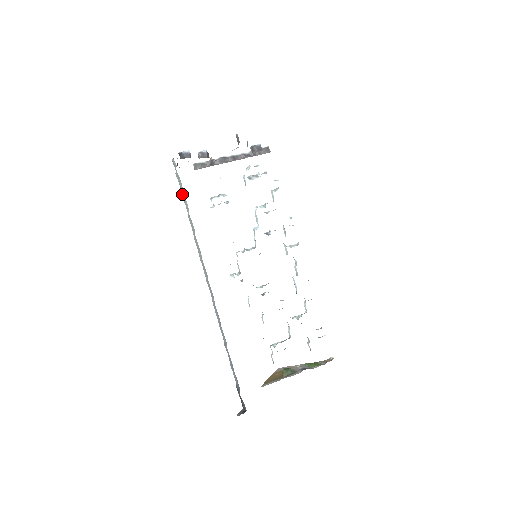
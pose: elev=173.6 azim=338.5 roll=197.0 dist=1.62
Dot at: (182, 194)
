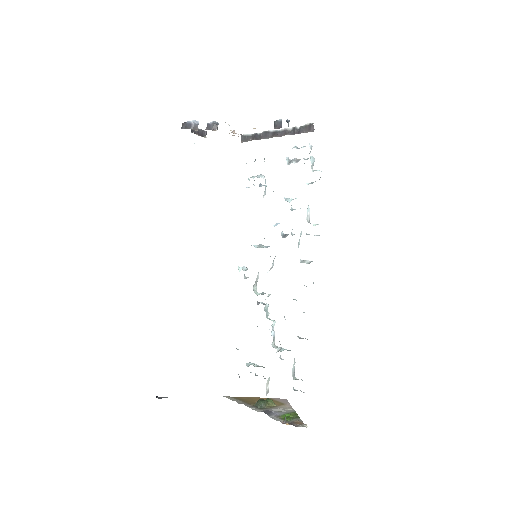
Dot at: occluded
